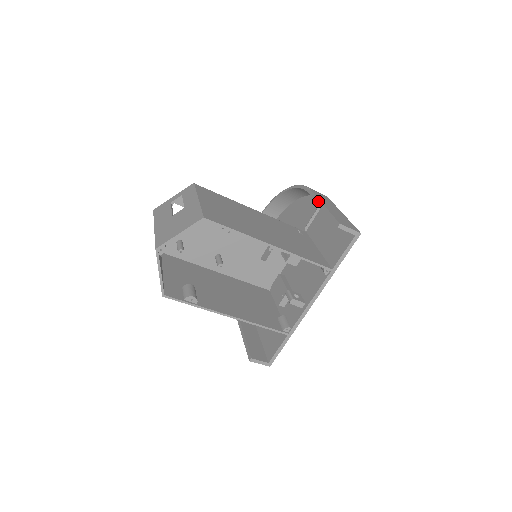
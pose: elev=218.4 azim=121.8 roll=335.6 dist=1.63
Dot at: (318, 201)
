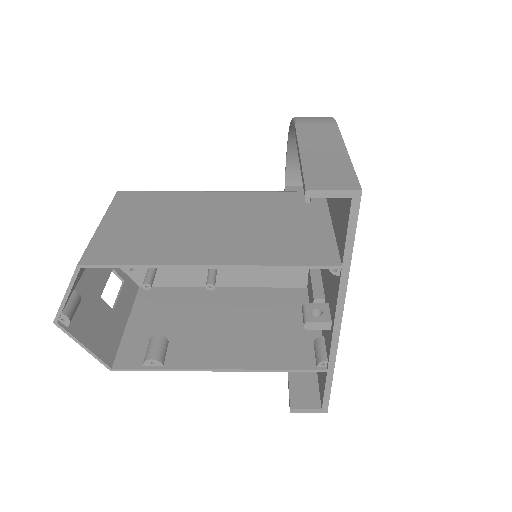
Dot at: (297, 146)
